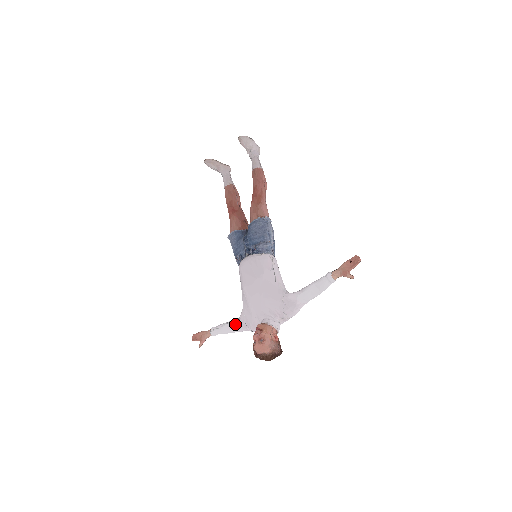
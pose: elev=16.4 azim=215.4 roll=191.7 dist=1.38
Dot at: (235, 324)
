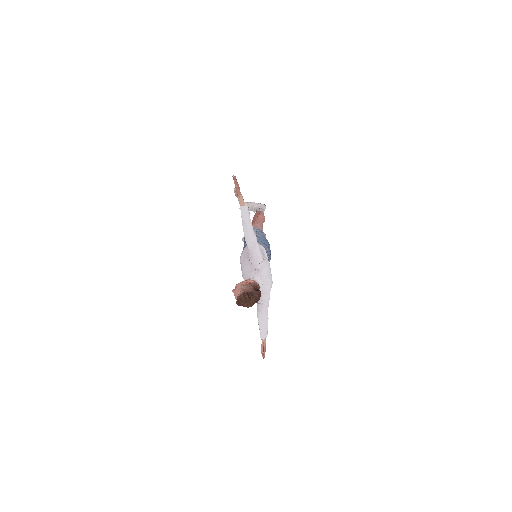
Dot at: (257, 311)
